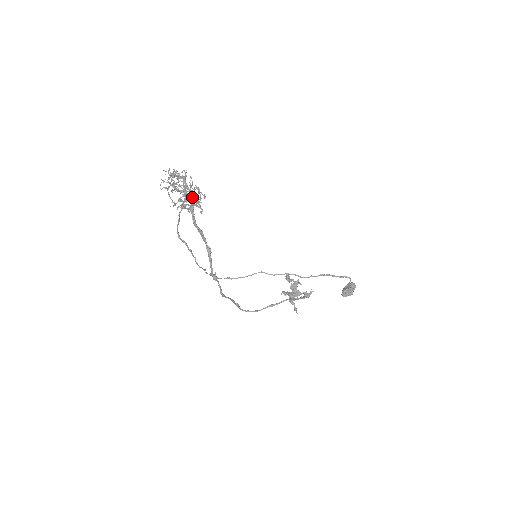
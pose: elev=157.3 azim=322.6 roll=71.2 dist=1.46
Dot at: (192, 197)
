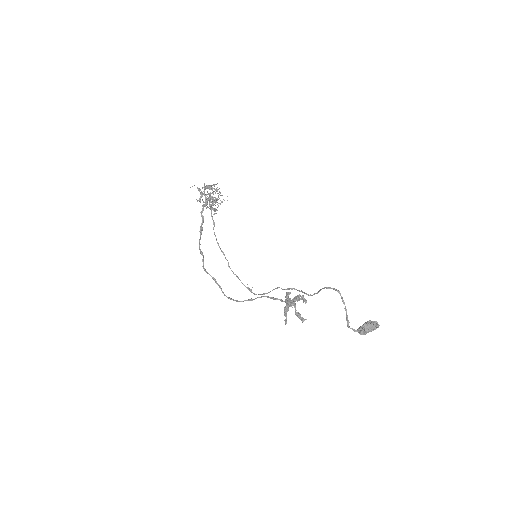
Dot at: occluded
